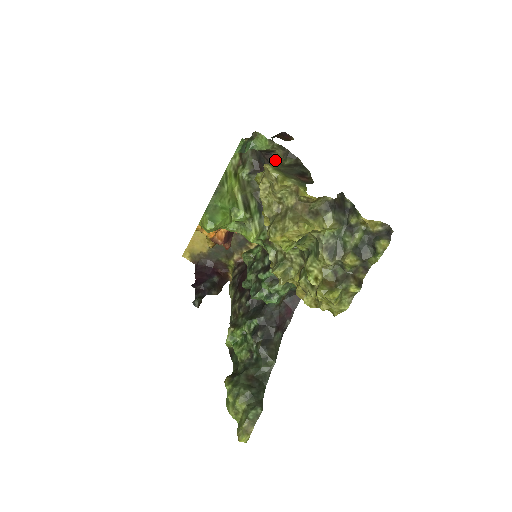
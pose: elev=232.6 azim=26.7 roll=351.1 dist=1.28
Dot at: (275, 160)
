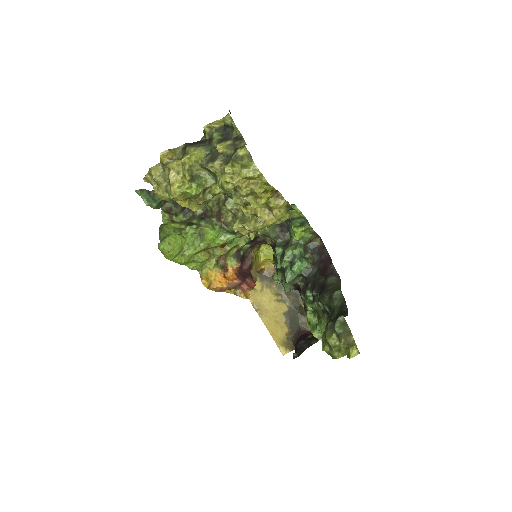
Dot at: occluded
